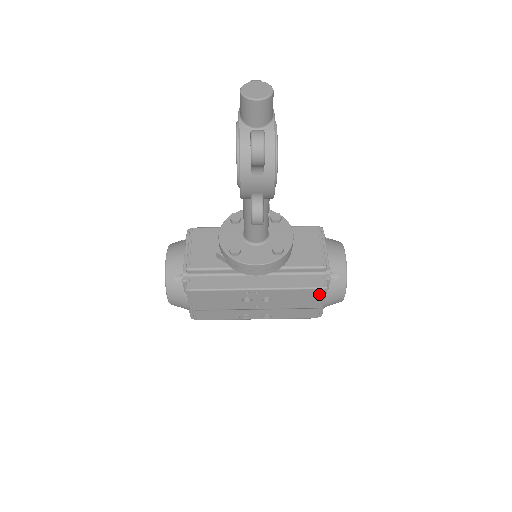
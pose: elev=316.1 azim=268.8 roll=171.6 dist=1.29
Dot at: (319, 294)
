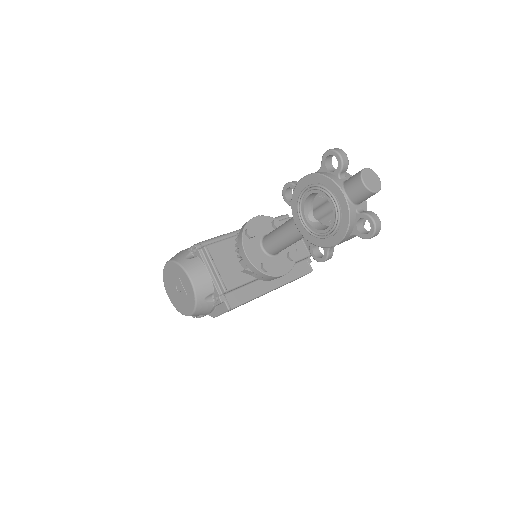
Dot at: occluded
